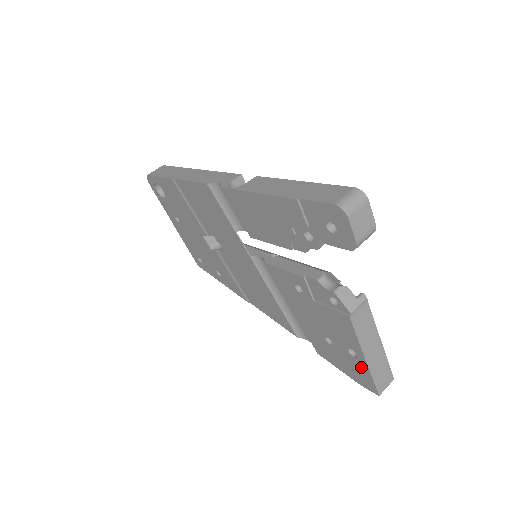
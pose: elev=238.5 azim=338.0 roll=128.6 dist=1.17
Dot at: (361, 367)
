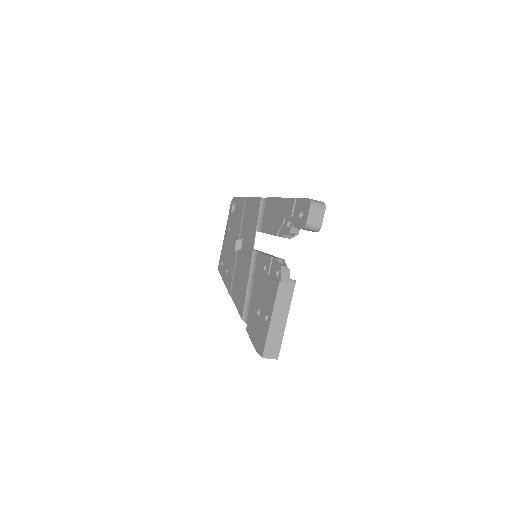
Dot at: (265, 330)
